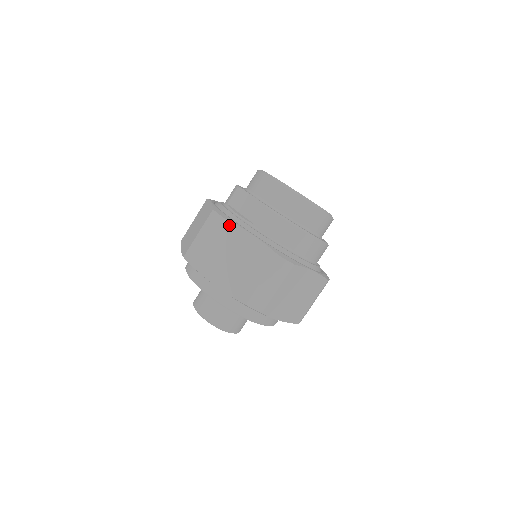
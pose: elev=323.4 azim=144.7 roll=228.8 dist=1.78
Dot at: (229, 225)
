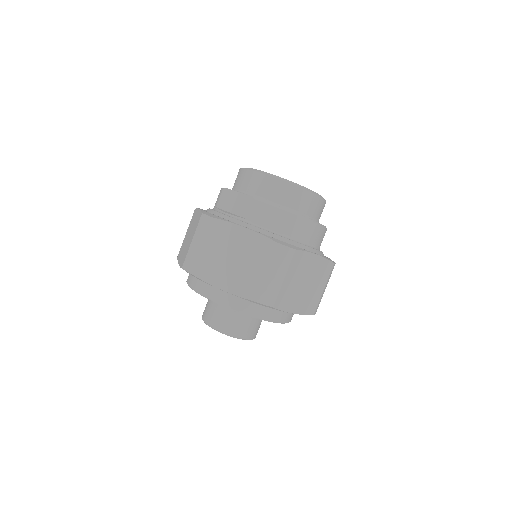
Dot at: (221, 224)
